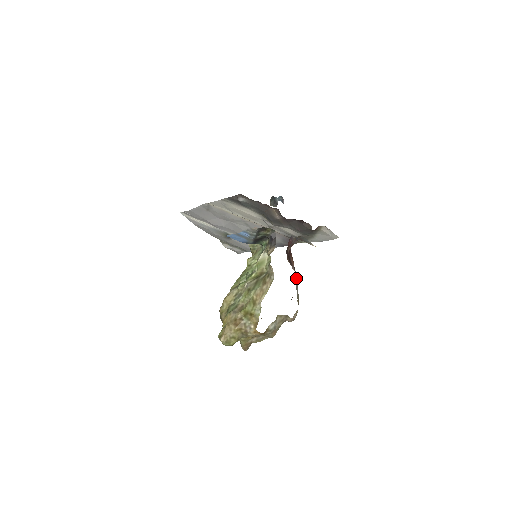
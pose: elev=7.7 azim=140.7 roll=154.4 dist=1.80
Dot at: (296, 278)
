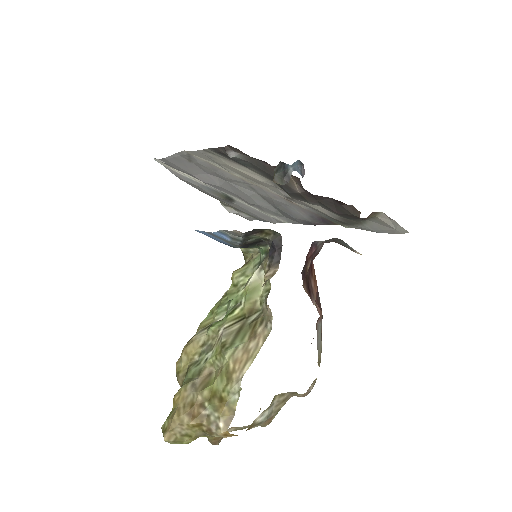
Dot at: (319, 318)
